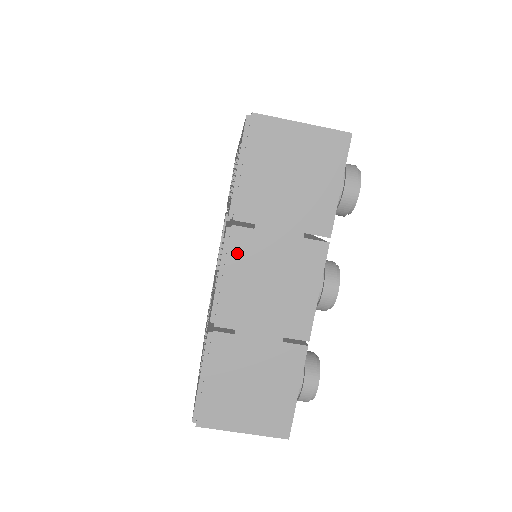
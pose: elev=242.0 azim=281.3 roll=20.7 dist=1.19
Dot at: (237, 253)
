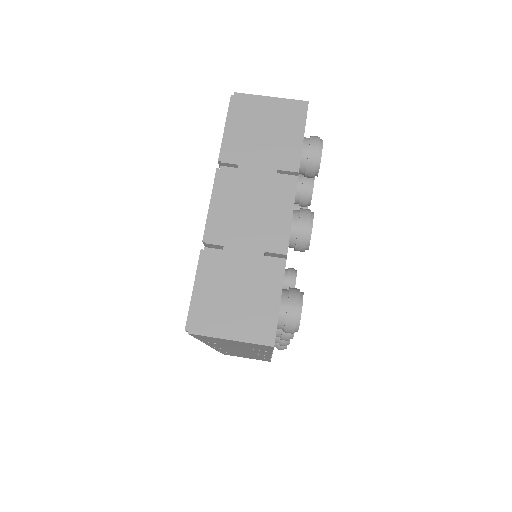
Dot at: (224, 186)
